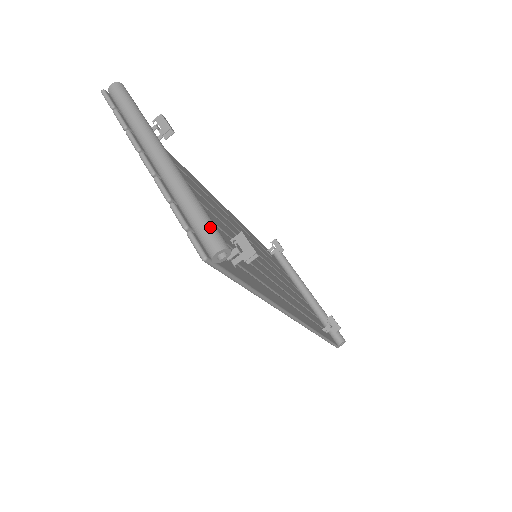
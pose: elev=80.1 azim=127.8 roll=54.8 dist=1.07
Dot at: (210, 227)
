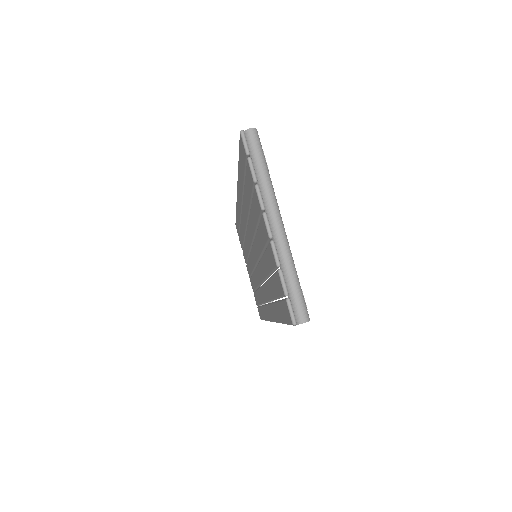
Dot at: (303, 301)
